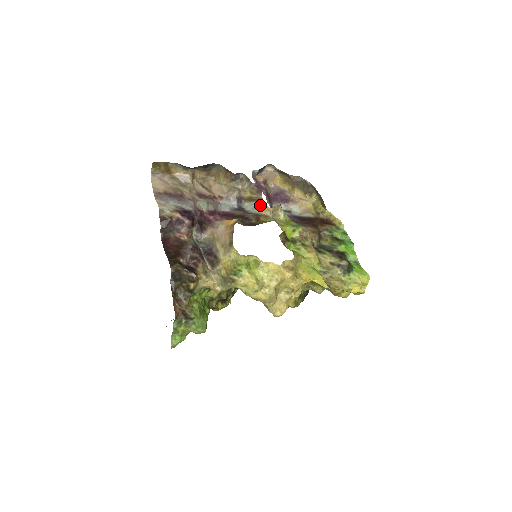
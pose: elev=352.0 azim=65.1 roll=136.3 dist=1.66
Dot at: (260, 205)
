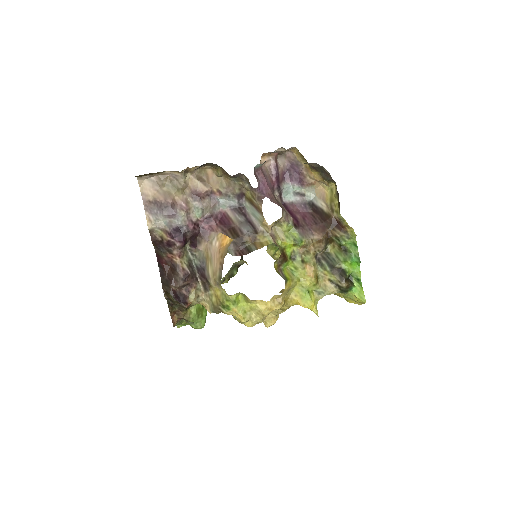
Dot at: (259, 217)
